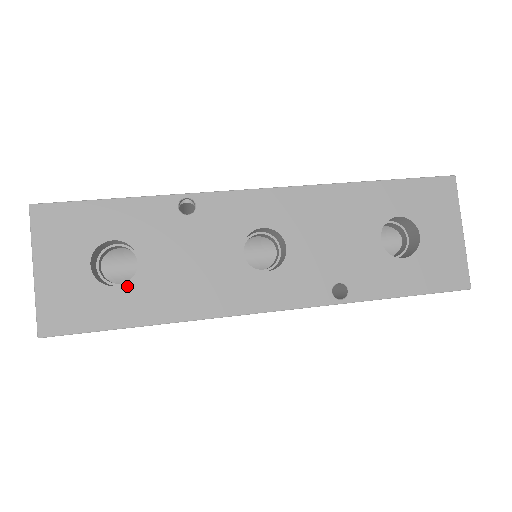
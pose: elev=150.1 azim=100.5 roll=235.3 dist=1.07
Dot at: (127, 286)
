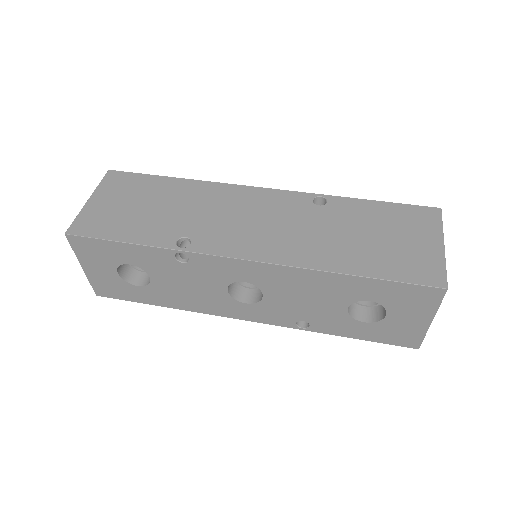
Dot at: (145, 287)
